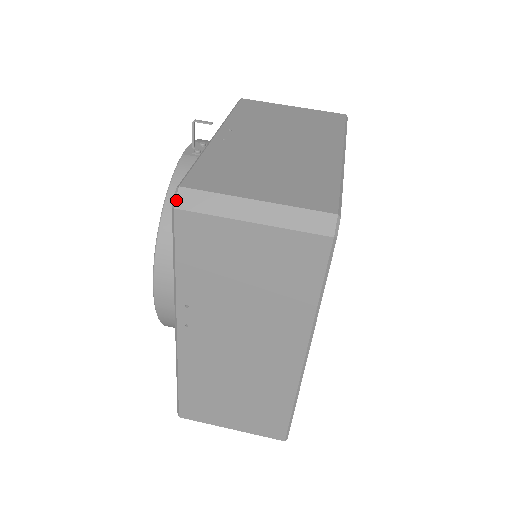
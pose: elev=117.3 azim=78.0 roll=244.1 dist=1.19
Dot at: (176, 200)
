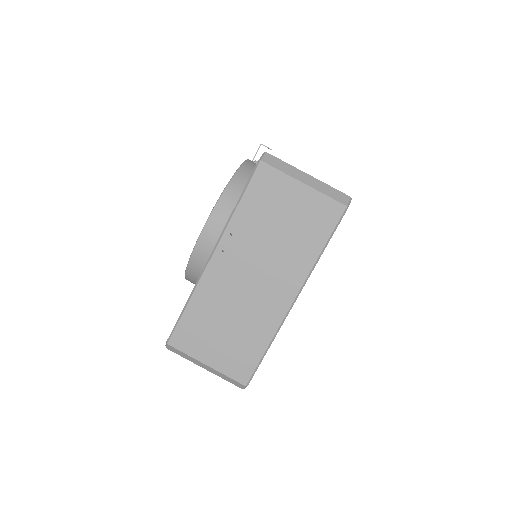
Dot at: (263, 157)
